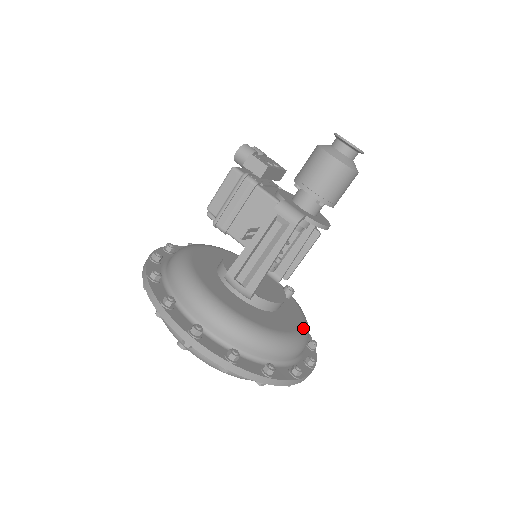
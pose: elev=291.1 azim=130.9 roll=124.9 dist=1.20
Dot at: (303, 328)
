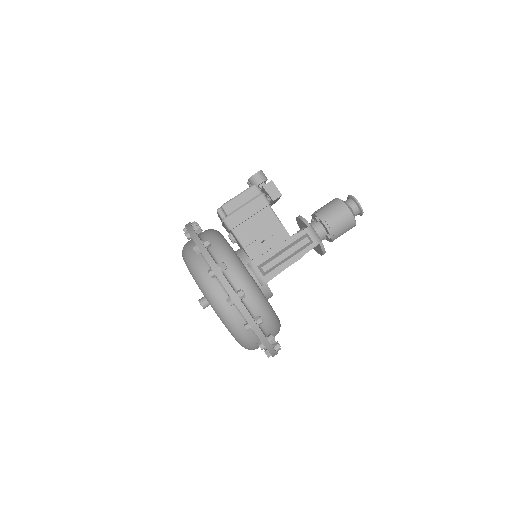
Dot at: occluded
